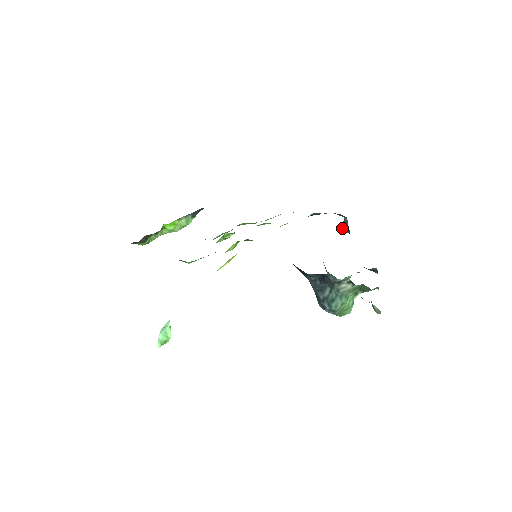
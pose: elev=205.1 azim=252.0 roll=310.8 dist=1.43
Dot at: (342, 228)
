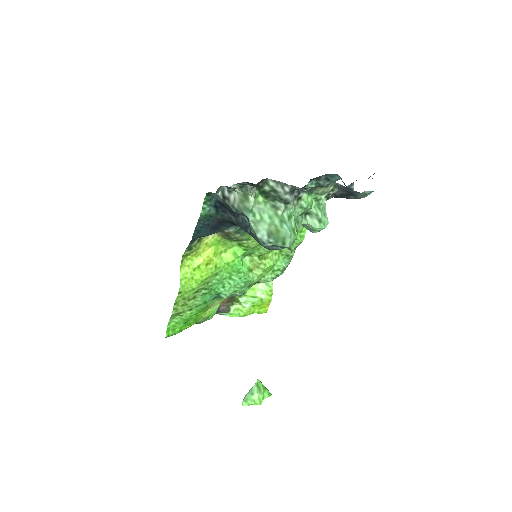
Dot at: occluded
